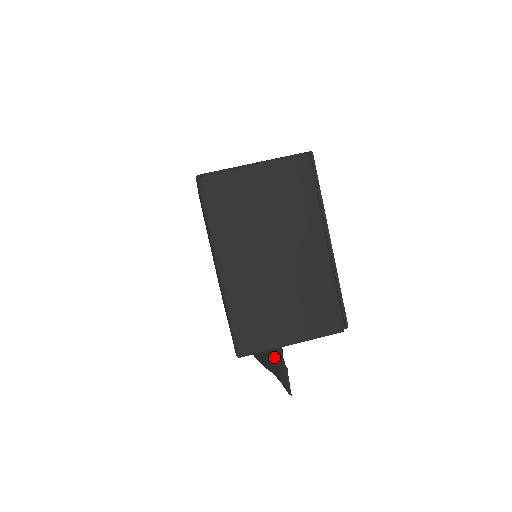
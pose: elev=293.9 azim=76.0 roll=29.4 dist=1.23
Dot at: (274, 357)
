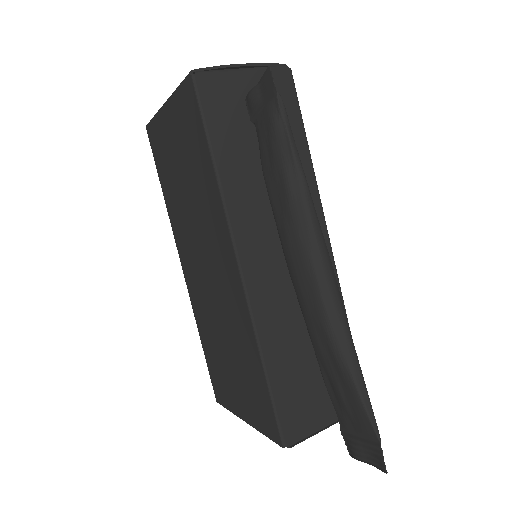
Dot at: (261, 129)
